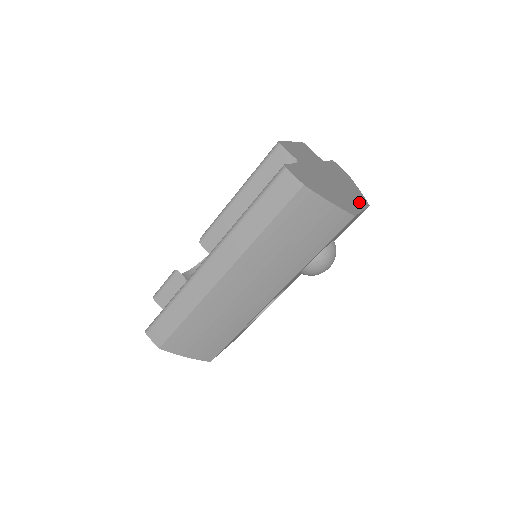
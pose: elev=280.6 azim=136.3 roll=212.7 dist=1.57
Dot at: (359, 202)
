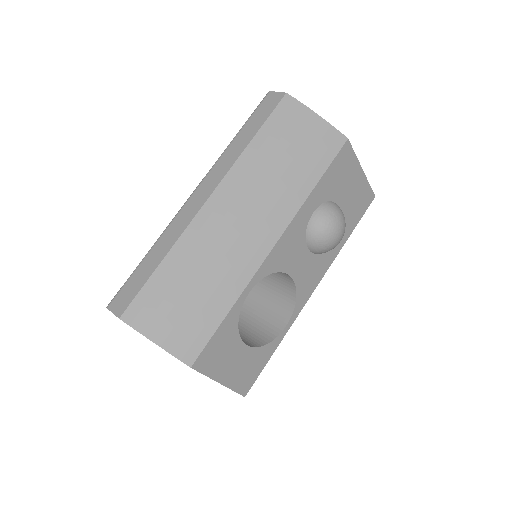
Dot at: occluded
